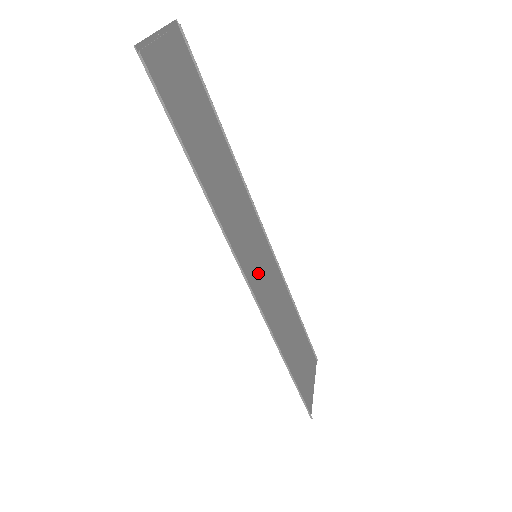
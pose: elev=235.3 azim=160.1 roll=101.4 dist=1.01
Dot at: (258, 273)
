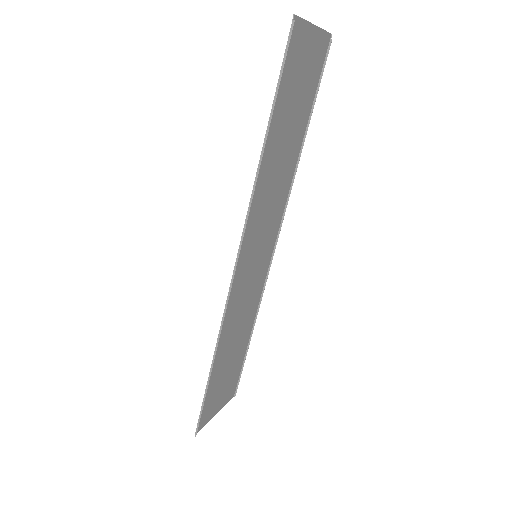
Dot at: (248, 270)
